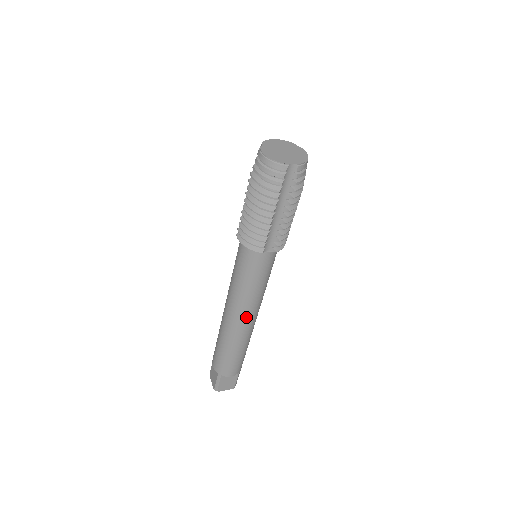
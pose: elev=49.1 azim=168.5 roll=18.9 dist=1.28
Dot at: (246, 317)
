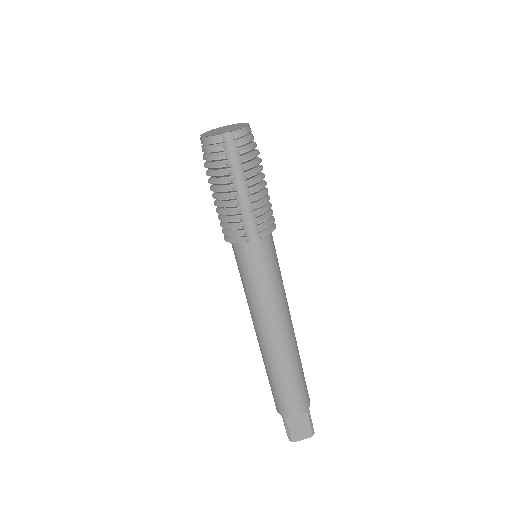
Dot at: (273, 330)
